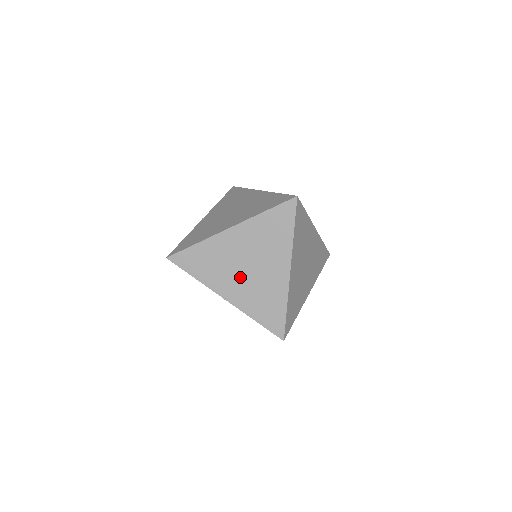
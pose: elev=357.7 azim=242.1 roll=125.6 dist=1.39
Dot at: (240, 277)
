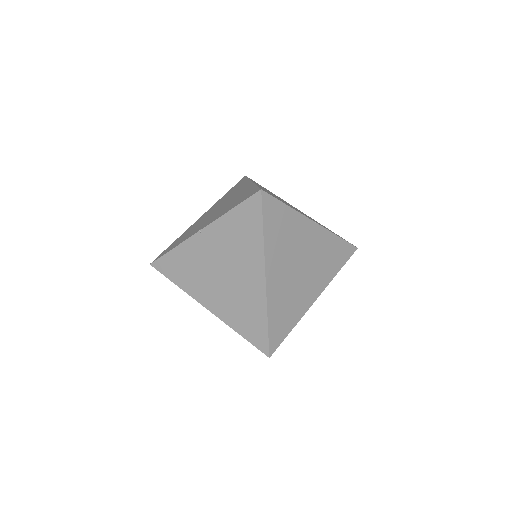
Dot at: occluded
